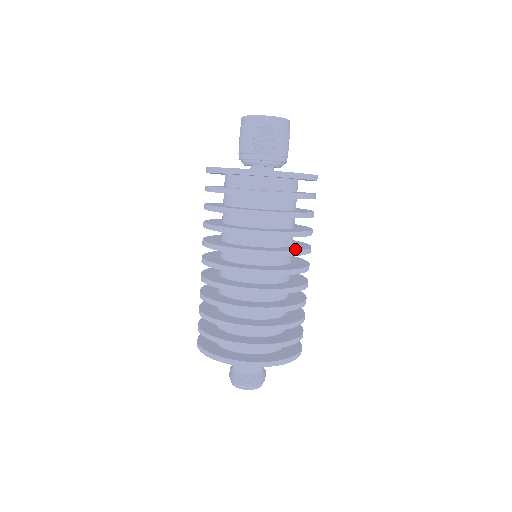
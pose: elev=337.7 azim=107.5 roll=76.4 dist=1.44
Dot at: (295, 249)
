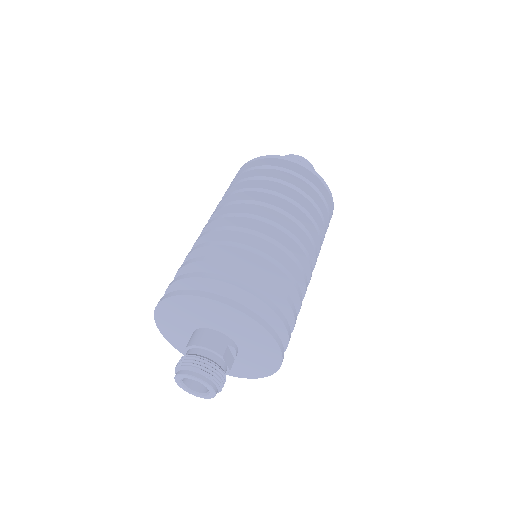
Dot at: occluded
